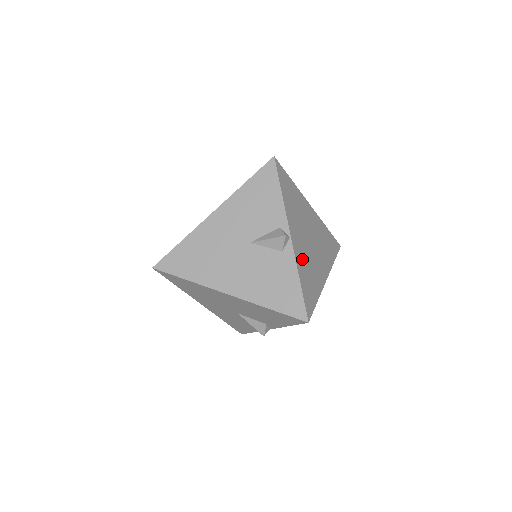
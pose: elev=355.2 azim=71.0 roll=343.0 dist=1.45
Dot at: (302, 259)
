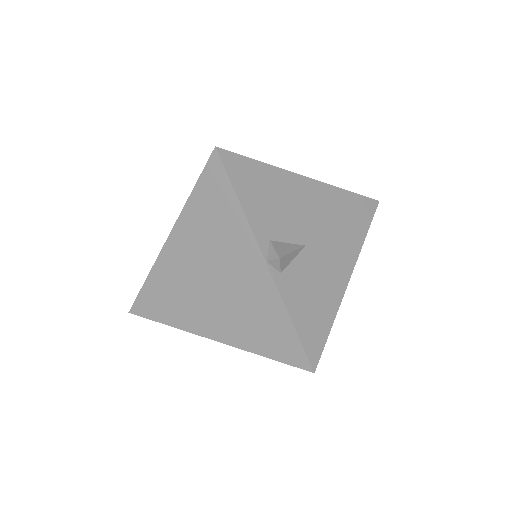
Dot at: occluded
